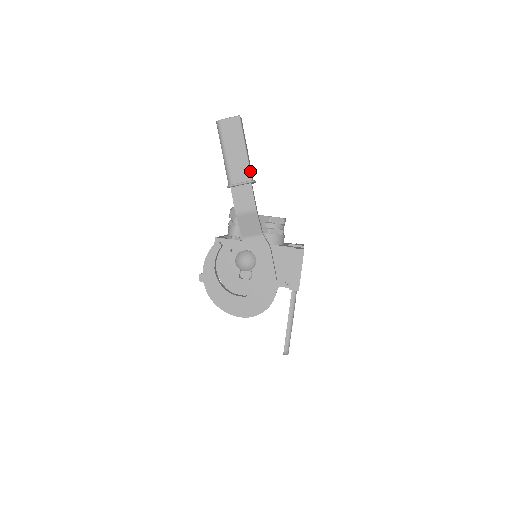
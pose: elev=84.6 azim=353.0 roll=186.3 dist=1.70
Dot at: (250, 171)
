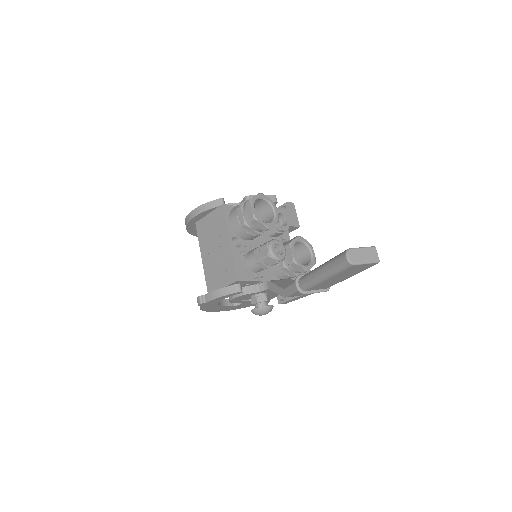
Dot at: occluded
